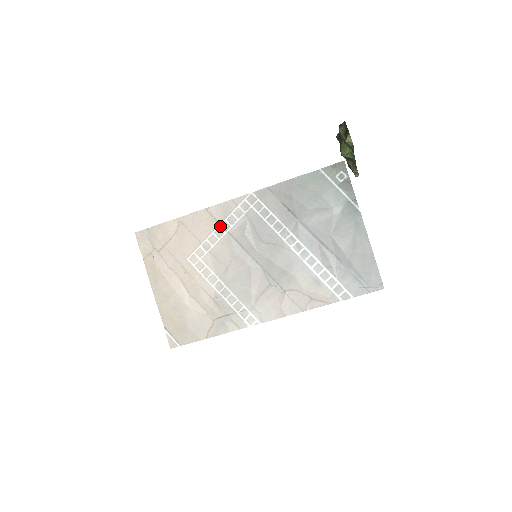
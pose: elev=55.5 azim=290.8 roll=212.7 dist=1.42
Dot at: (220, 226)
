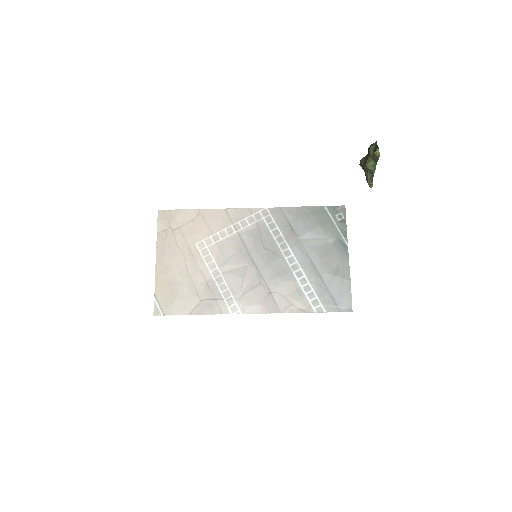
Dot at: (233, 225)
